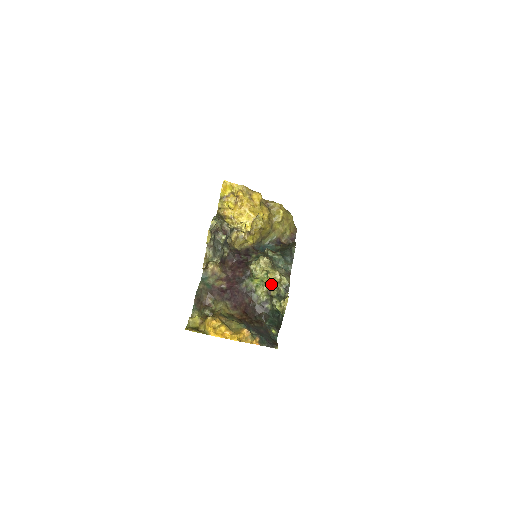
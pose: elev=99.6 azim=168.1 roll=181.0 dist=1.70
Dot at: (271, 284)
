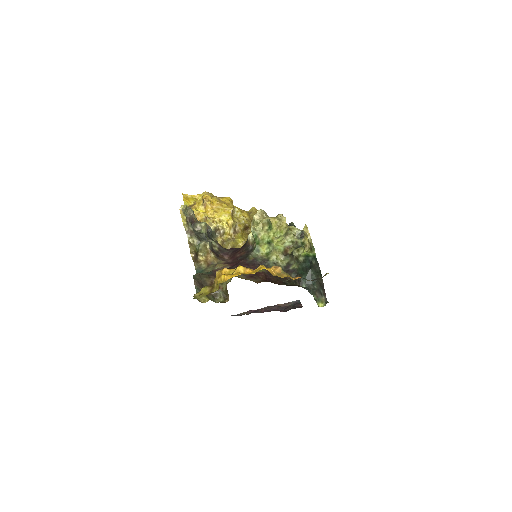
Dot at: (281, 236)
